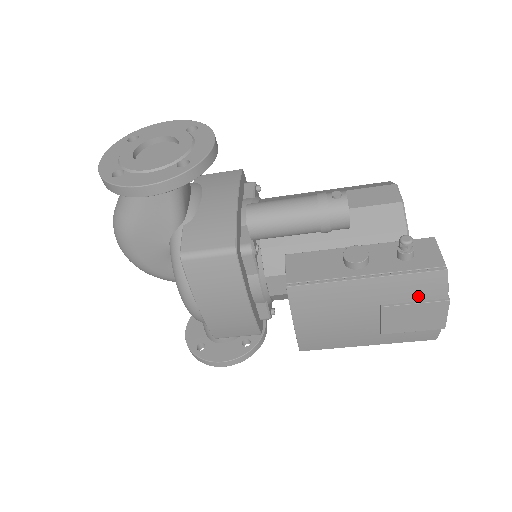
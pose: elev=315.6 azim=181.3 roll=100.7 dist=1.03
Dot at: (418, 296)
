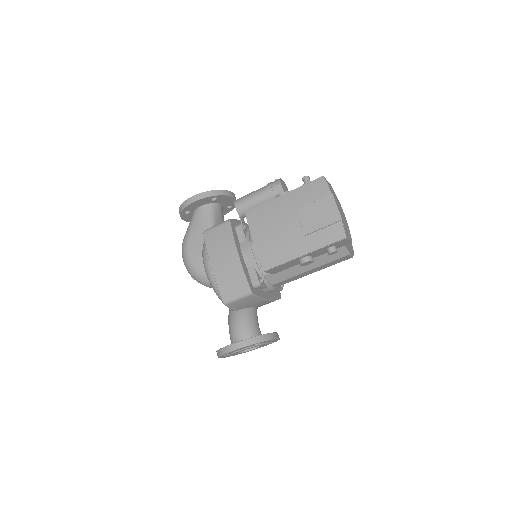
Dot at: (314, 197)
